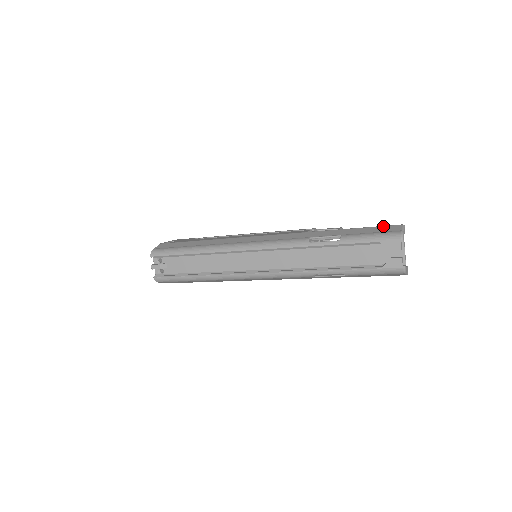
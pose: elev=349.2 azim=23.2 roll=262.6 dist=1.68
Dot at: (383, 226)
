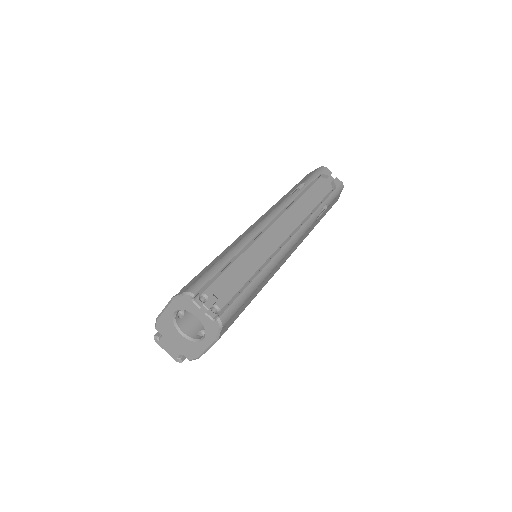
Dot at: (304, 177)
